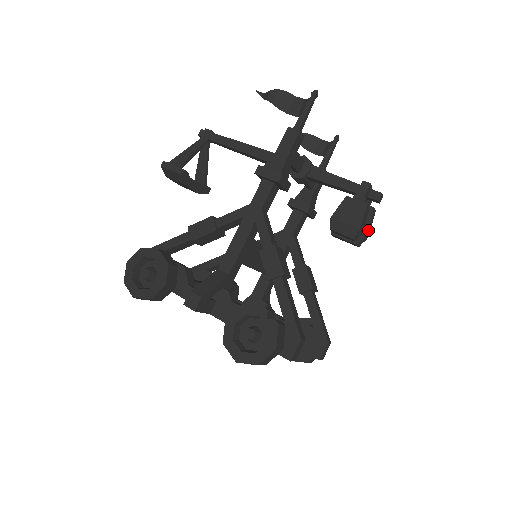
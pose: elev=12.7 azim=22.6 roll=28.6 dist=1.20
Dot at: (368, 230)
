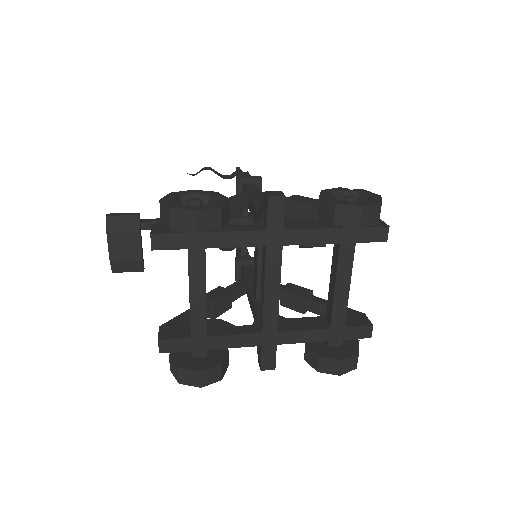
Dot at: occluded
